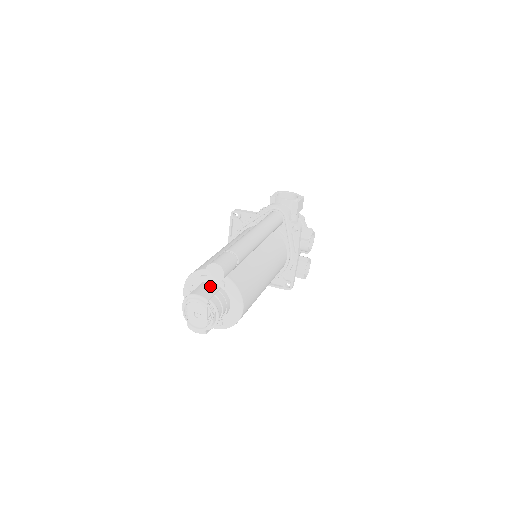
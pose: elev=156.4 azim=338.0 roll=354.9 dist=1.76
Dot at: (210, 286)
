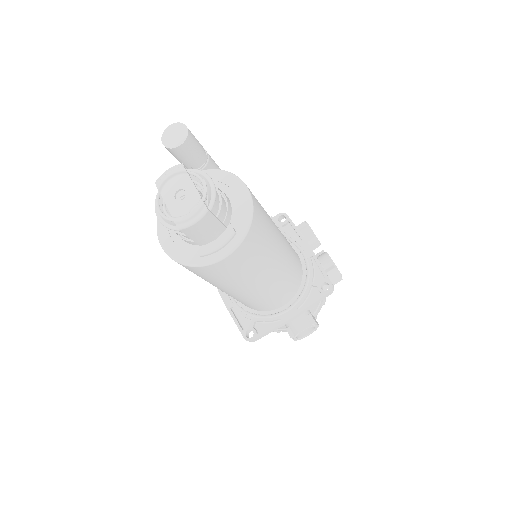
Dot at: occluded
